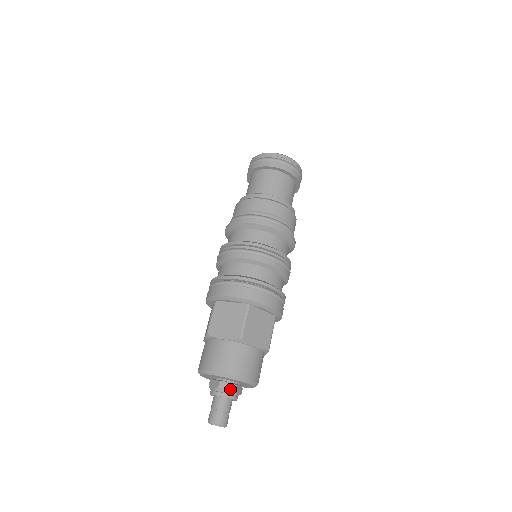
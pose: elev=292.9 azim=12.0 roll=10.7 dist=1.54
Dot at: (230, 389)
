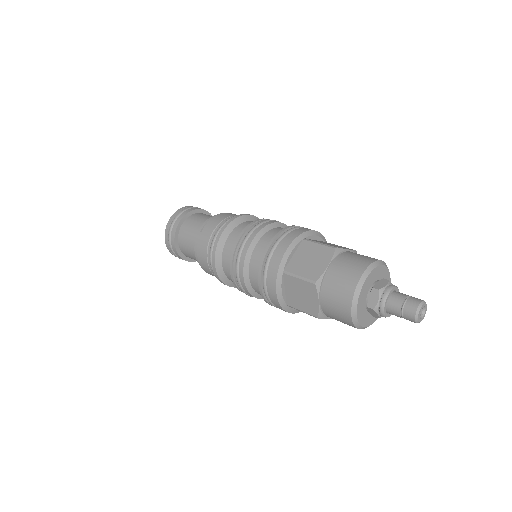
Dot at: occluded
